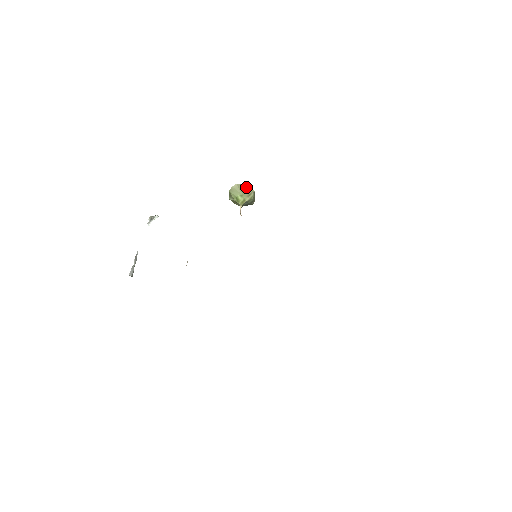
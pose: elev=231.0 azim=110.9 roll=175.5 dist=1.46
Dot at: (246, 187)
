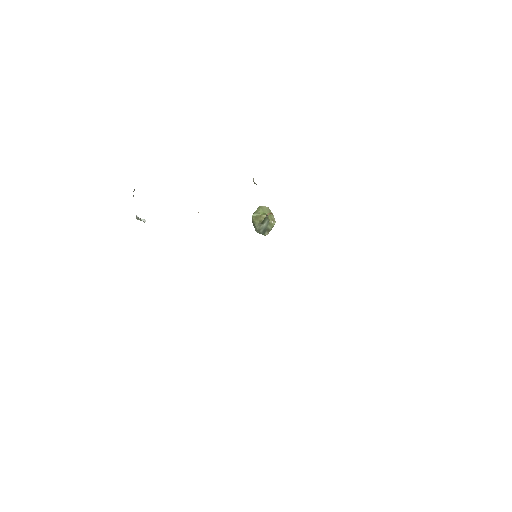
Dot at: (273, 215)
